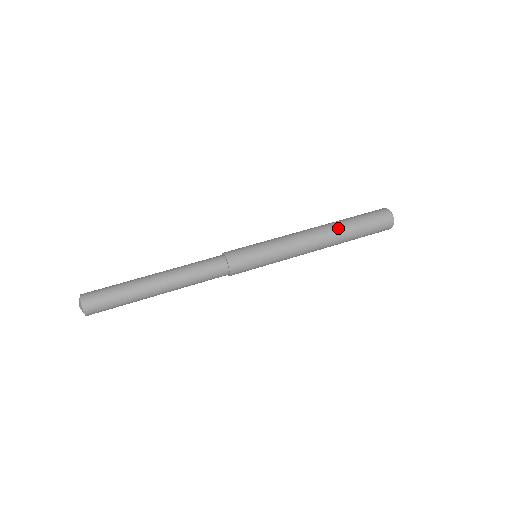
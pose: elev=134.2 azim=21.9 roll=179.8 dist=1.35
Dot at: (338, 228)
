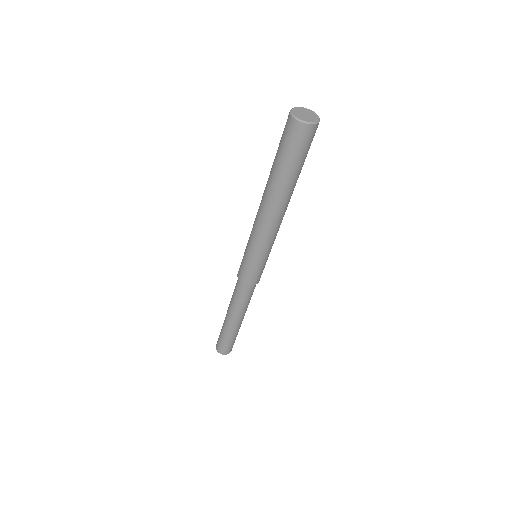
Dot at: (283, 193)
